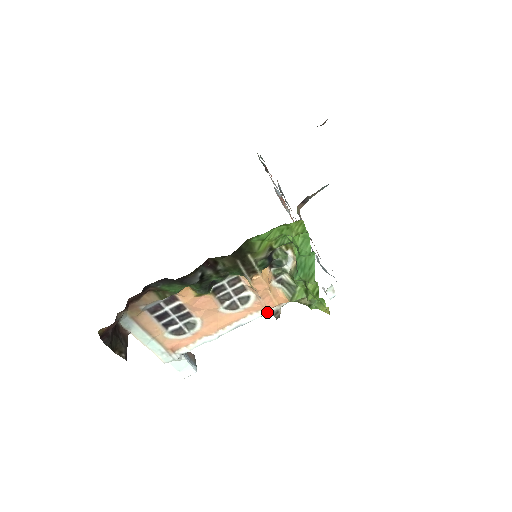
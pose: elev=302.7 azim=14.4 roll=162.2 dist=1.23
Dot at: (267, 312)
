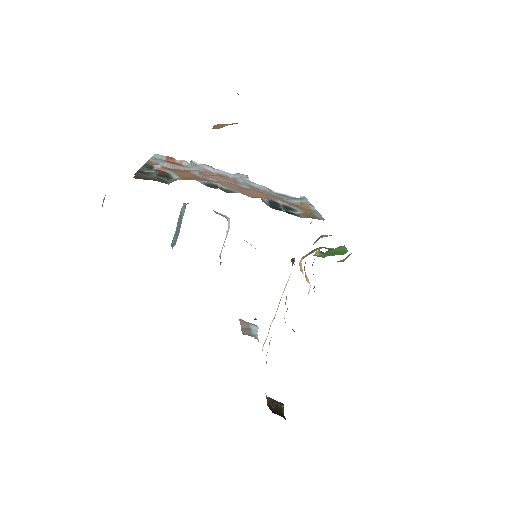
Dot at: occluded
